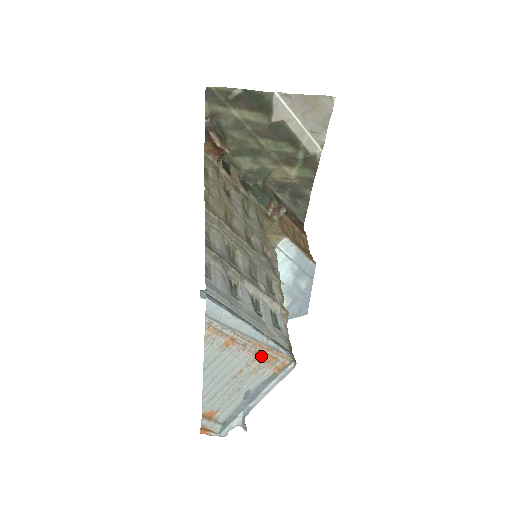
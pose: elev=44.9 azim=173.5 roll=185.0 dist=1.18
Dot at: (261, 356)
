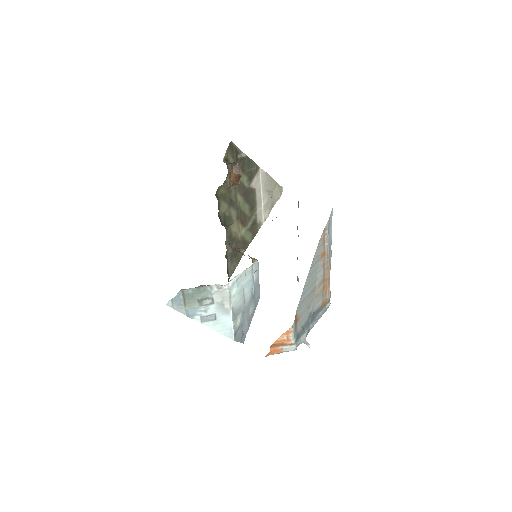
Dot at: (324, 283)
